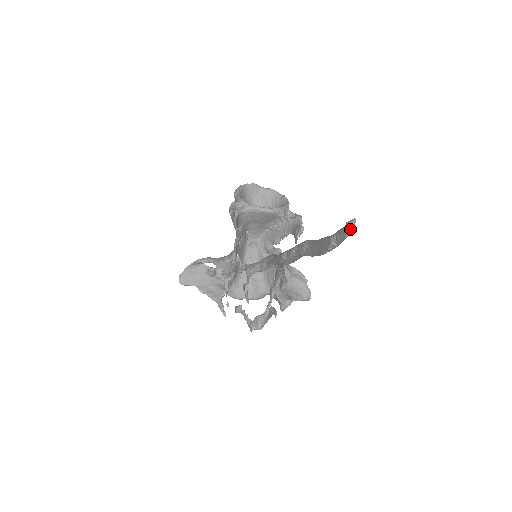
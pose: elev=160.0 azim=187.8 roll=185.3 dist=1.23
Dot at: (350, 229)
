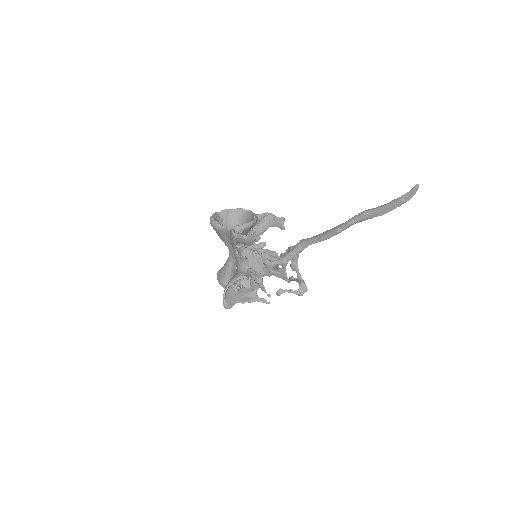
Dot at: occluded
